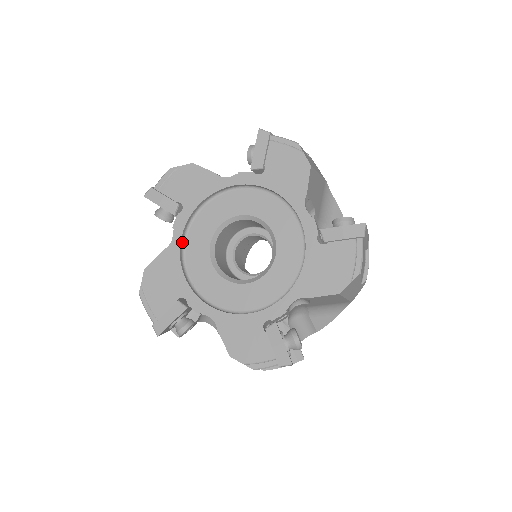
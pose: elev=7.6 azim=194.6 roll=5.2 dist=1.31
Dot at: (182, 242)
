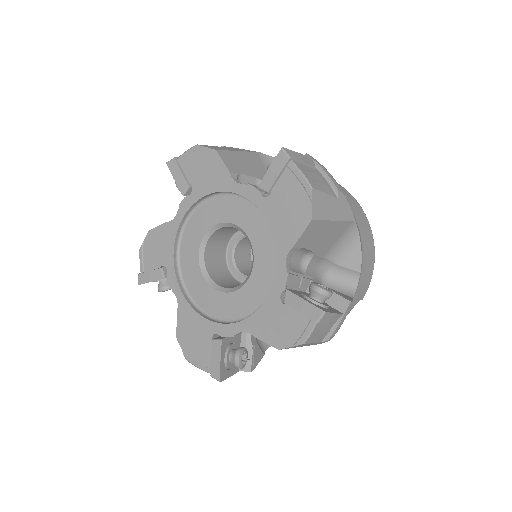
Dot at: (185, 293)
